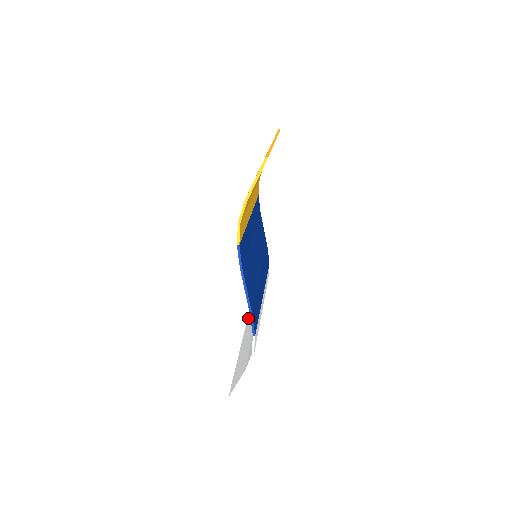
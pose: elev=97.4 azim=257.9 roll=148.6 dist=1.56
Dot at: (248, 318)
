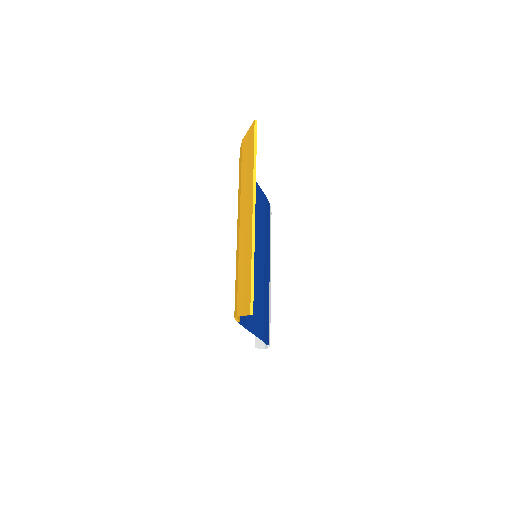
Dot at: occluded
